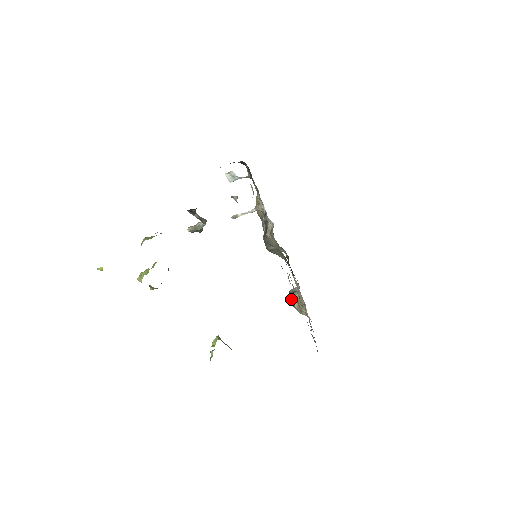
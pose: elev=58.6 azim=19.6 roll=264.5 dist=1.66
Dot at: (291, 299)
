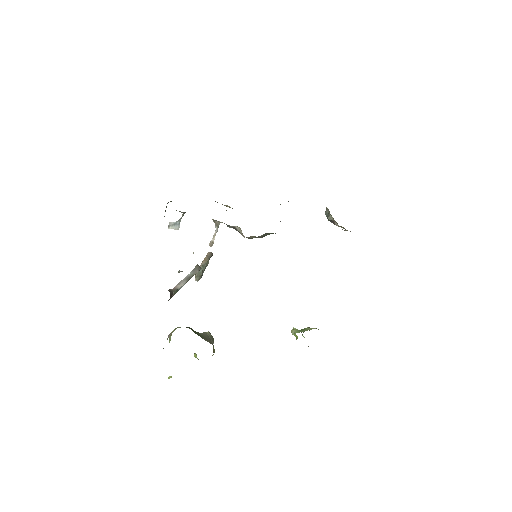
Dot at: occluded
